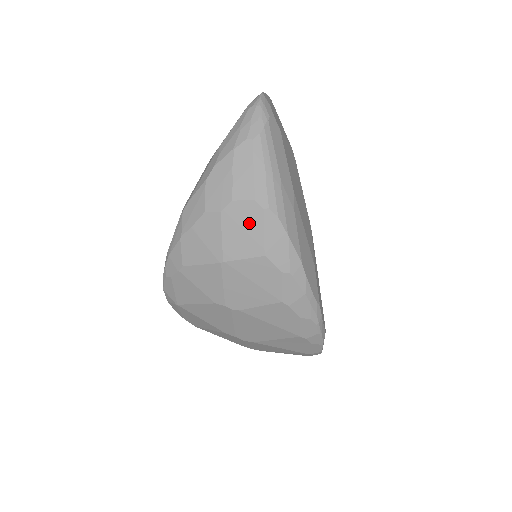
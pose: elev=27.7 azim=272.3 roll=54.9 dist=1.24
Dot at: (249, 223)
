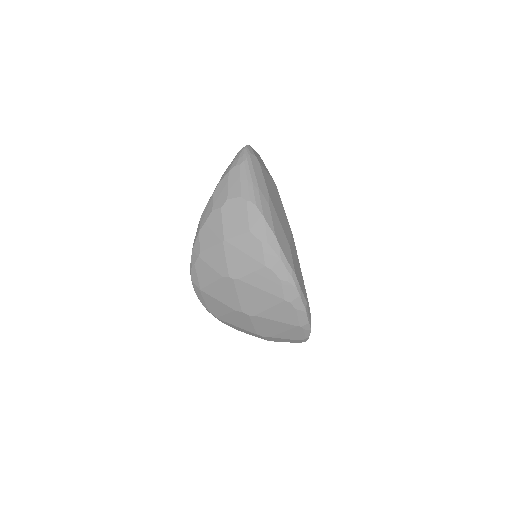
Dot at: (238, 212)
